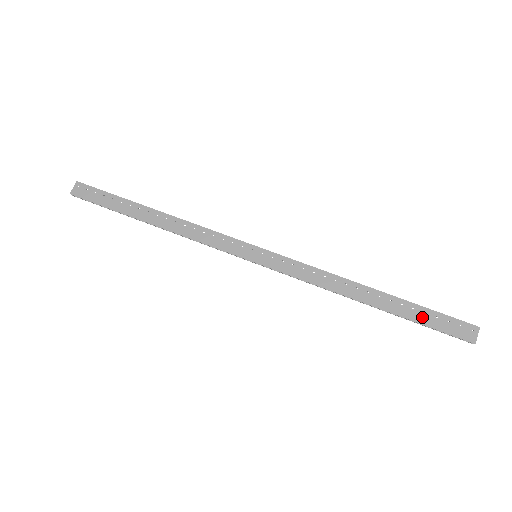
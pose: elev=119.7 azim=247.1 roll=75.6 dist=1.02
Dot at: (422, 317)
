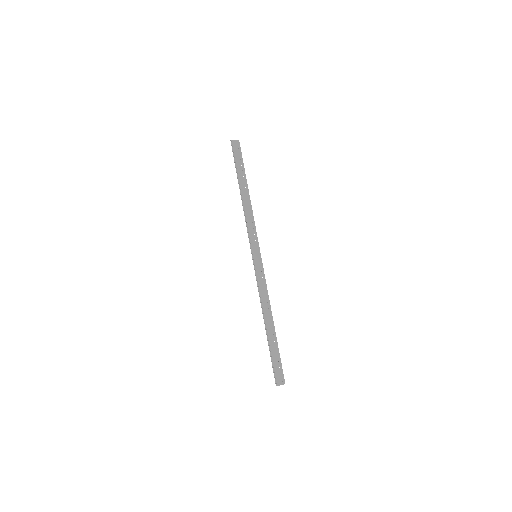
Dot at: (275, 354)
